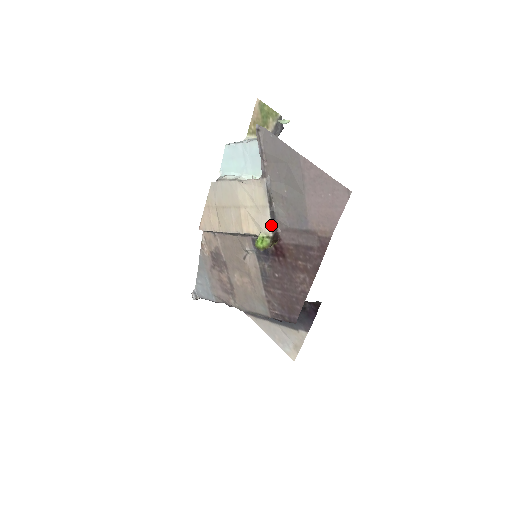
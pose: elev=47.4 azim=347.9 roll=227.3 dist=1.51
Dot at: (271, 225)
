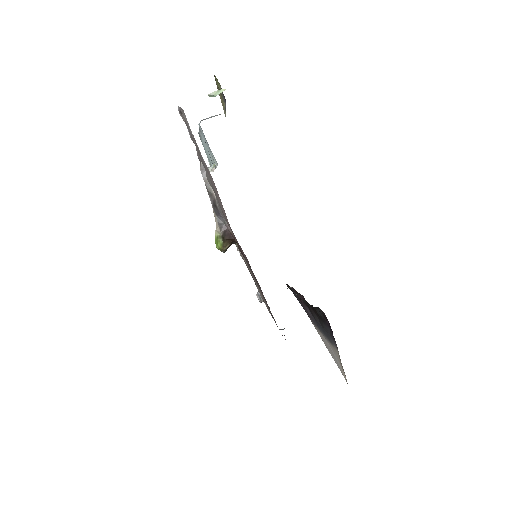
Dot at: (217, 222)
